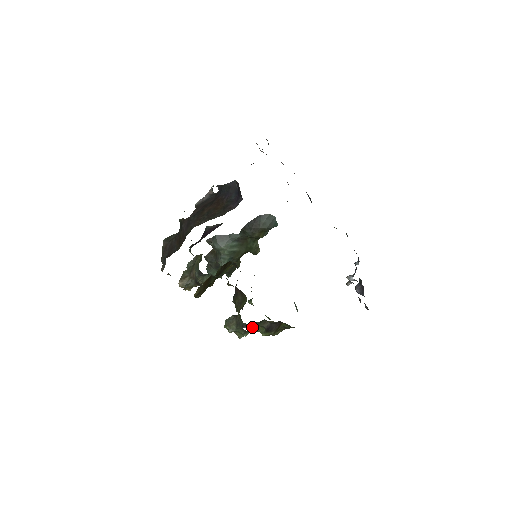
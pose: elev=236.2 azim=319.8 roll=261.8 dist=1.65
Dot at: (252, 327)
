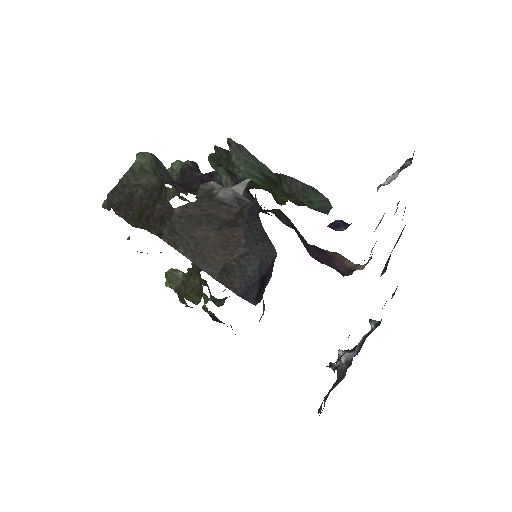
Dot at: occluded
